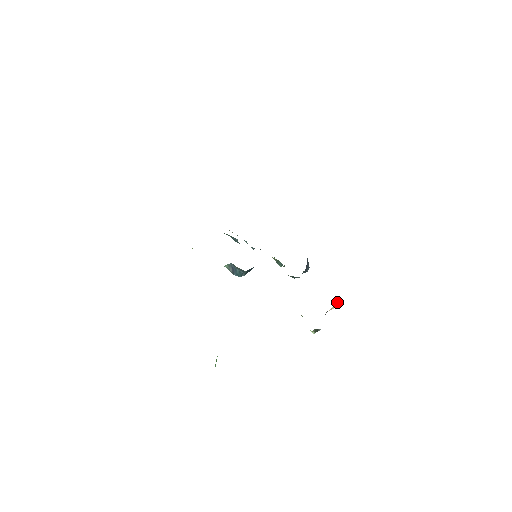
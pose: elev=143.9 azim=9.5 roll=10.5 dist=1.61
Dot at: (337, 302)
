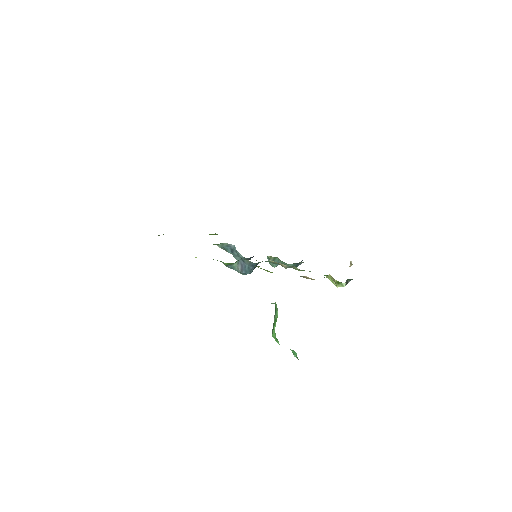
Dot at: (351, 262)
